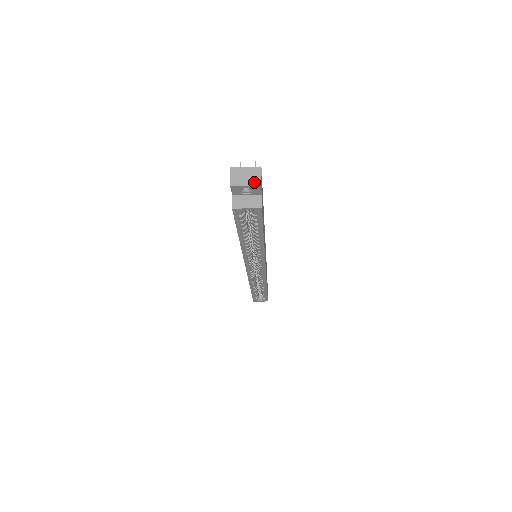
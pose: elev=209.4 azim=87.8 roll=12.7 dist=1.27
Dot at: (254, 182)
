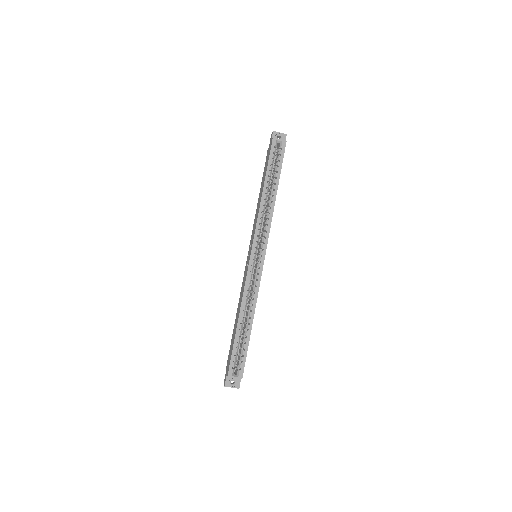
Dot at: (283, 134)
